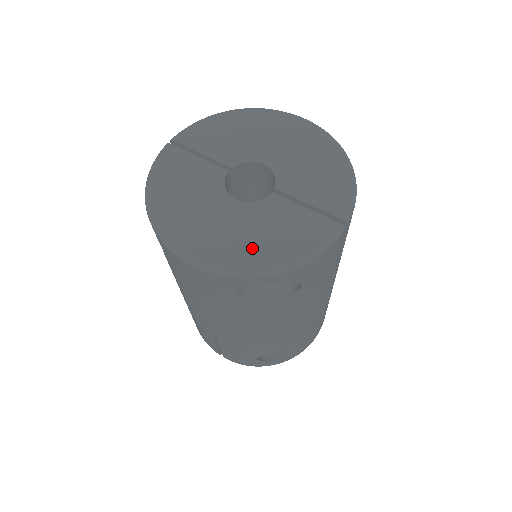
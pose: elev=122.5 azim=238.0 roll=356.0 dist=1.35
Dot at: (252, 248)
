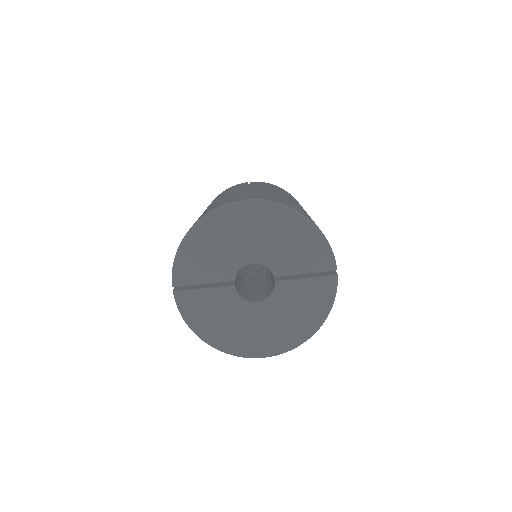
Dot at: (293, 327)
